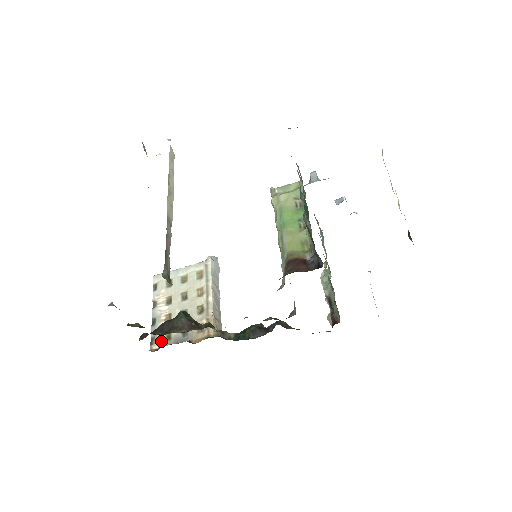
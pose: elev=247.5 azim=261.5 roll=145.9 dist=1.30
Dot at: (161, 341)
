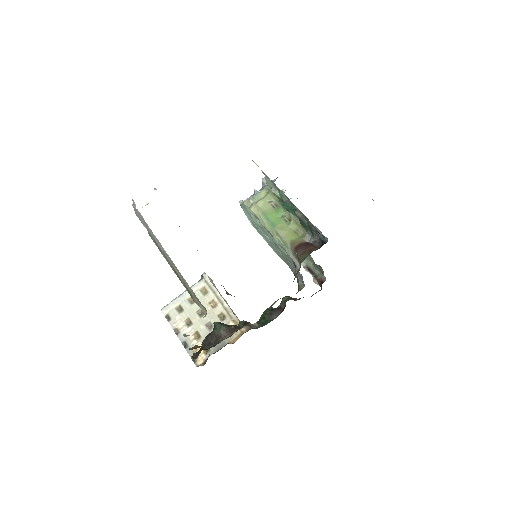
Dot at: (202, 355)
